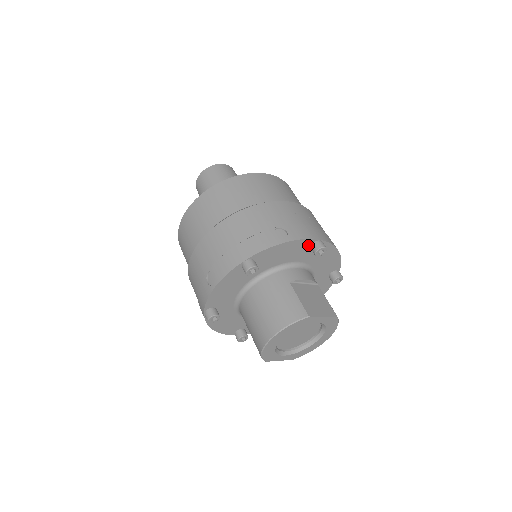
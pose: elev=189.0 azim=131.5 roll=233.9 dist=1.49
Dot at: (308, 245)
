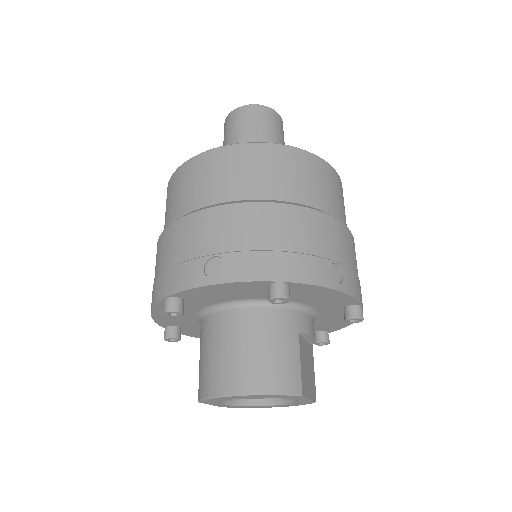
Dot at: (347, 303)
